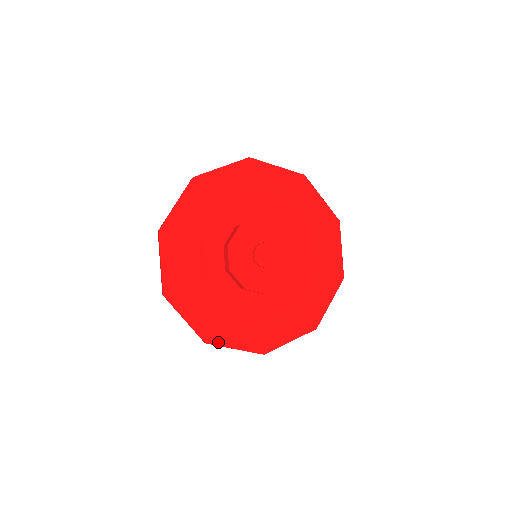
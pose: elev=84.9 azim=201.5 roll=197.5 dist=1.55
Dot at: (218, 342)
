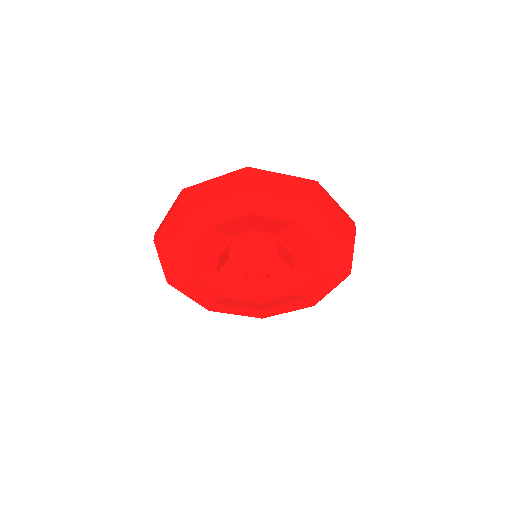
Dot at: (271, 314)
